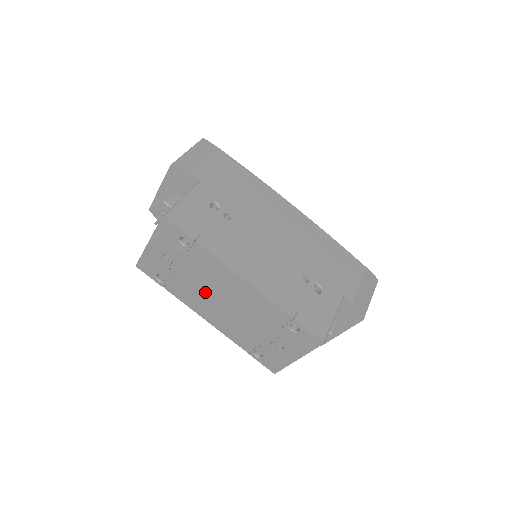
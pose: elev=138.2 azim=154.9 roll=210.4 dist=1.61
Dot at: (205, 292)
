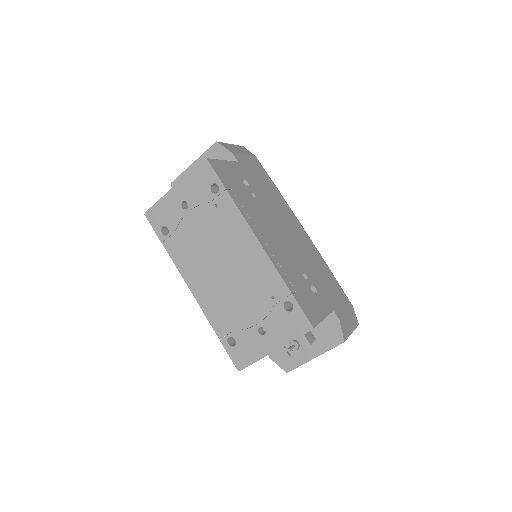
Dot at: (207, 252)
